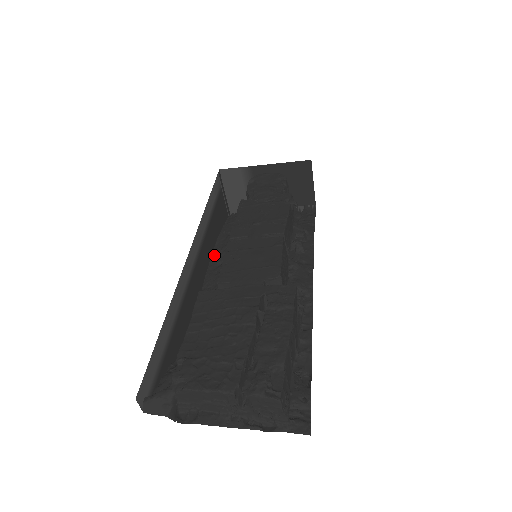
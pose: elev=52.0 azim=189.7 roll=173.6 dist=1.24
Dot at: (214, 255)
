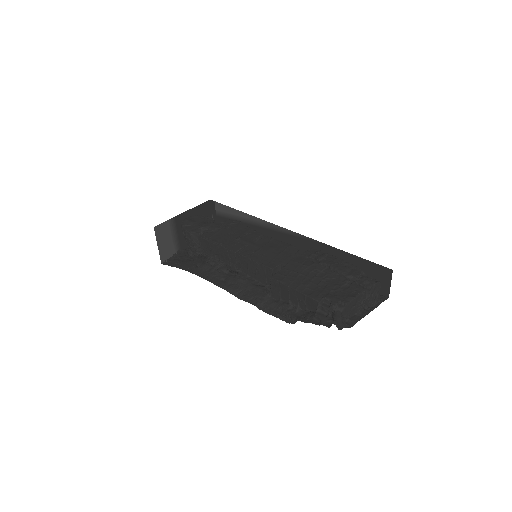
Dot at: (210, 279)
